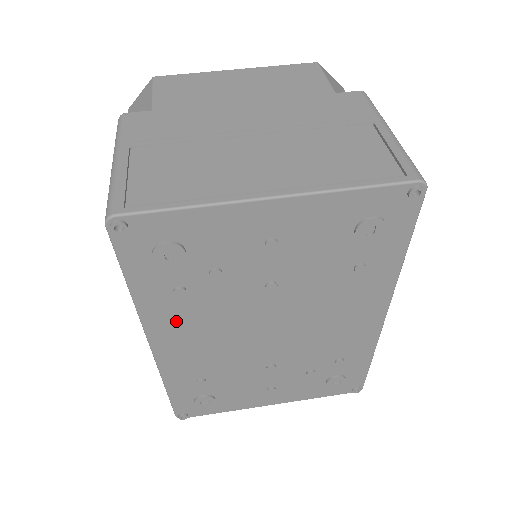
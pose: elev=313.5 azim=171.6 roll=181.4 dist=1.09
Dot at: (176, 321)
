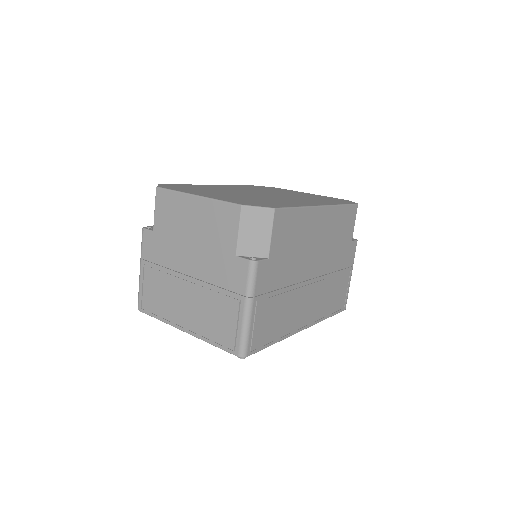
Dot at: occluded
